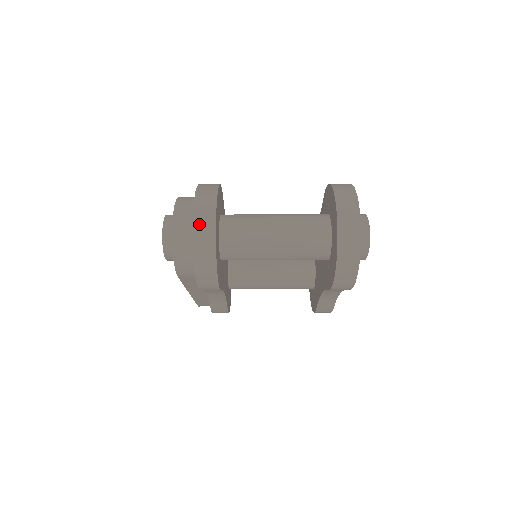
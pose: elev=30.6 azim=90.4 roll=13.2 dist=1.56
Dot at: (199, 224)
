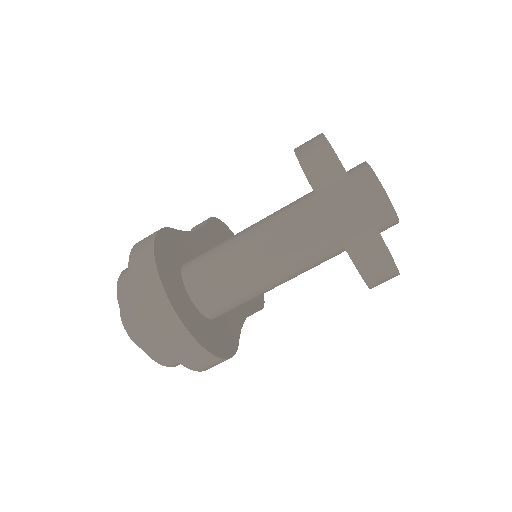
Dot at: (160, 329)
